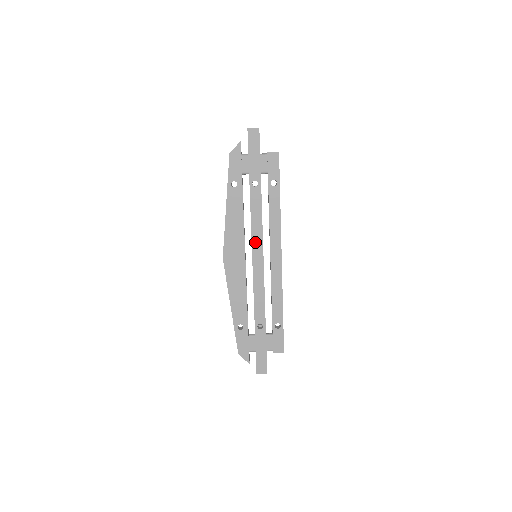
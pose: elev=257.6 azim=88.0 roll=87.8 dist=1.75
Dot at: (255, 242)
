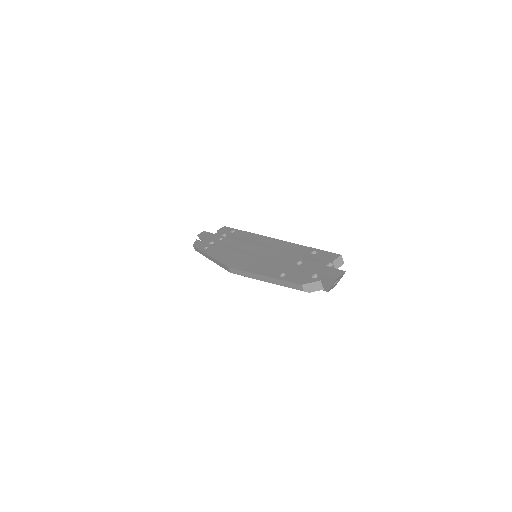
Dot at: (245, 248)
